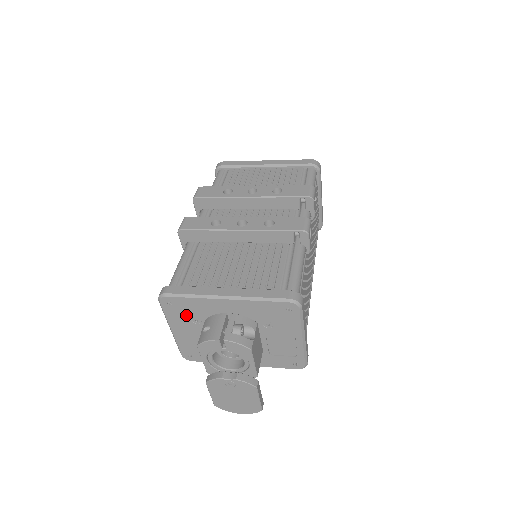
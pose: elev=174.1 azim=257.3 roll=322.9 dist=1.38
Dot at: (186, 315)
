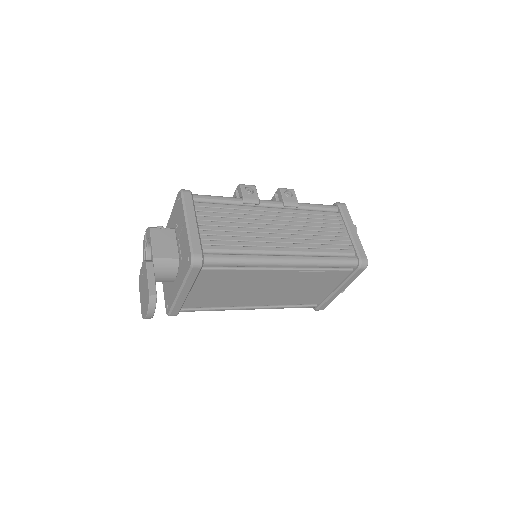
Dot at: occluded
